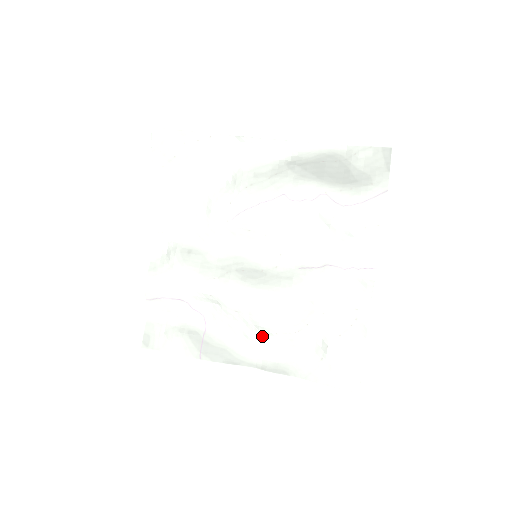
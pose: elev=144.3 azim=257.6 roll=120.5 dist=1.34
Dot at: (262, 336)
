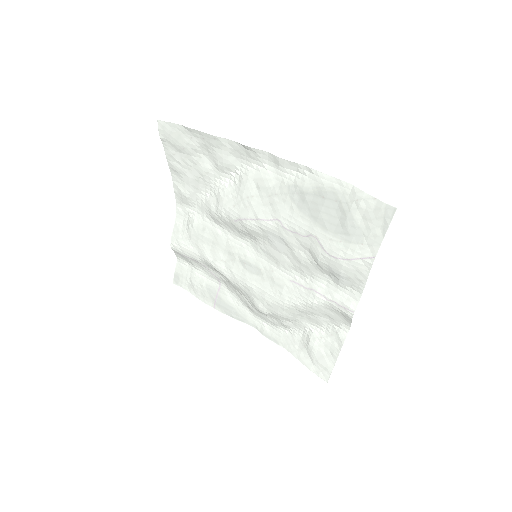
Dot at: (260, 313)
